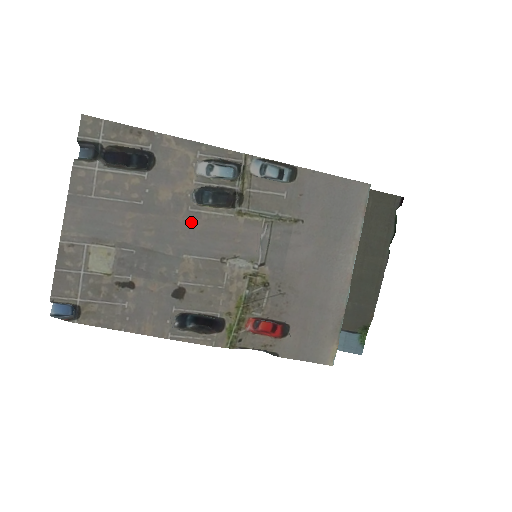
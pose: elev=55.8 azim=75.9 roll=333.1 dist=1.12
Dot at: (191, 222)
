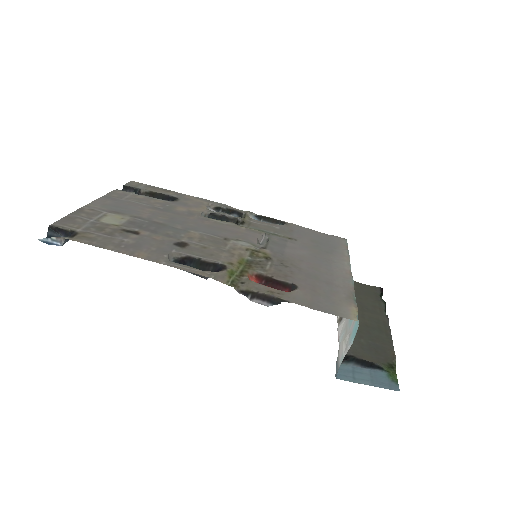
Dot at: (200, 221)
